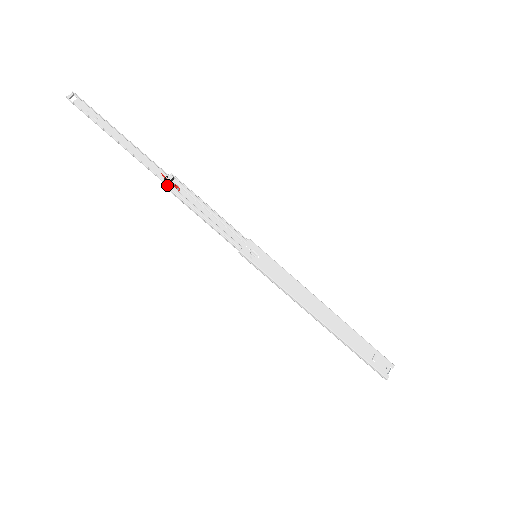
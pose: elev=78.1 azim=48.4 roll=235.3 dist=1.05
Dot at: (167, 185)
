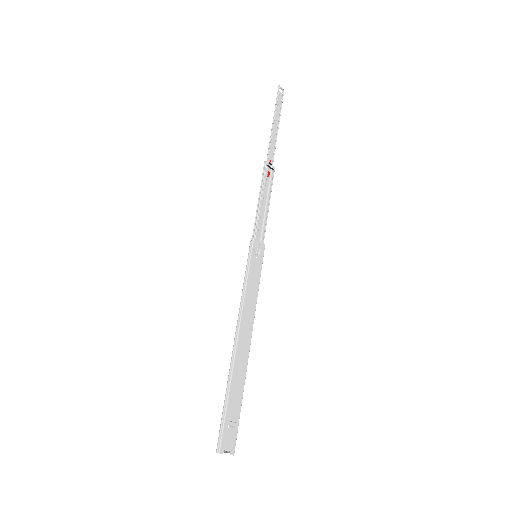
Dot at: (267, 165)
